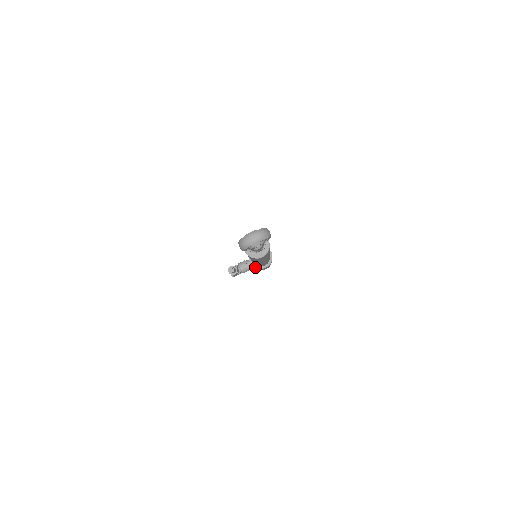
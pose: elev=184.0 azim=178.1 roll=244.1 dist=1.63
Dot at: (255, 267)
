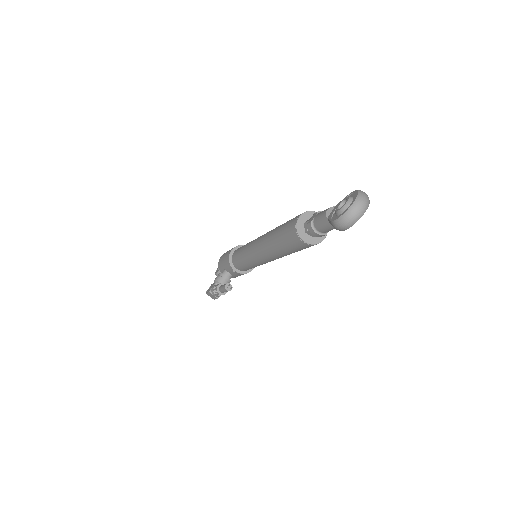
Dot at: (243, 273)
